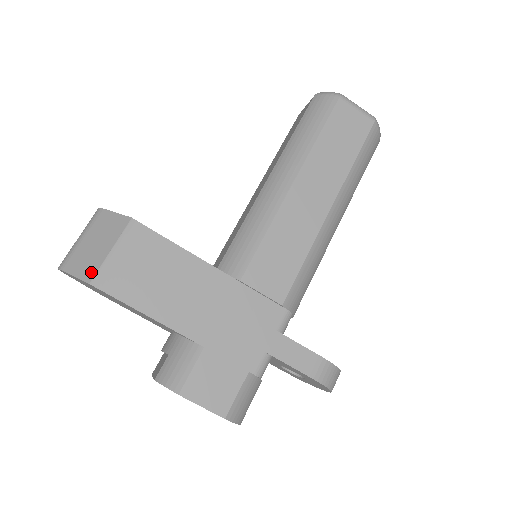
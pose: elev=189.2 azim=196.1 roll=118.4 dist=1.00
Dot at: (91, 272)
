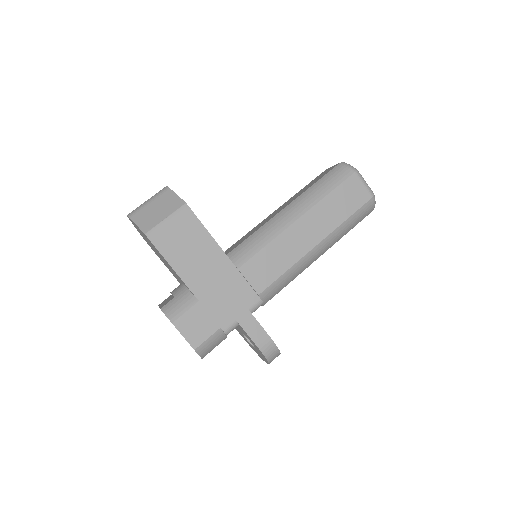
Dot at: (148, 227)
